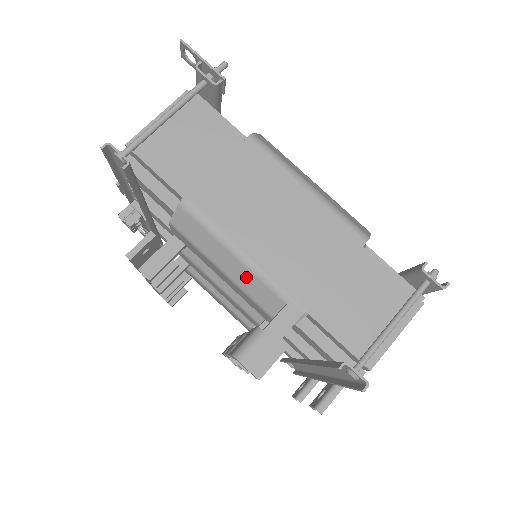
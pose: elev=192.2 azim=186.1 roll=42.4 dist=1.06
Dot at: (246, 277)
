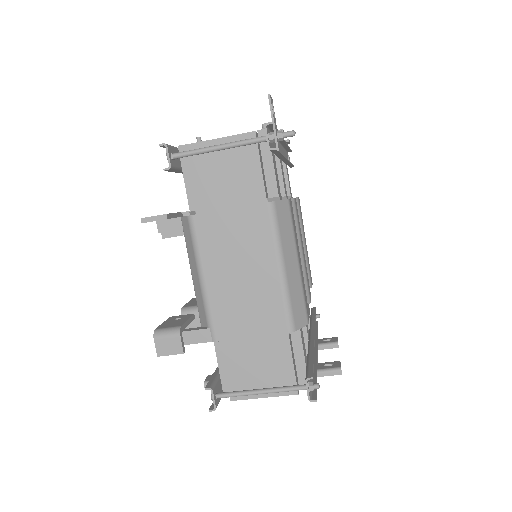
Dot at: (199, 291)
